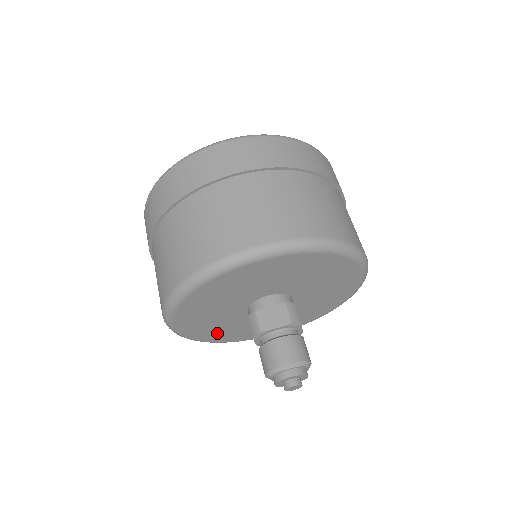
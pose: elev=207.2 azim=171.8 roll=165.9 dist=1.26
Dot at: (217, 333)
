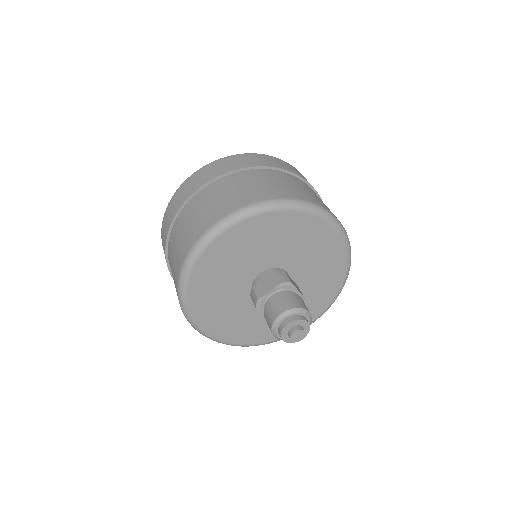
Dot at: (244, 331)
